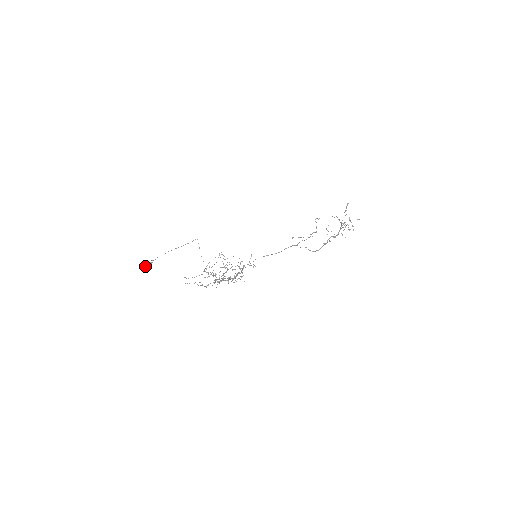
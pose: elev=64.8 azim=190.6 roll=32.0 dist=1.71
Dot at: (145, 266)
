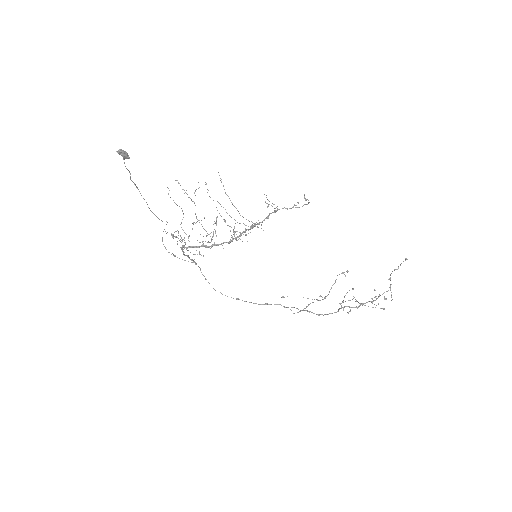
Dot at: (117, 151)
